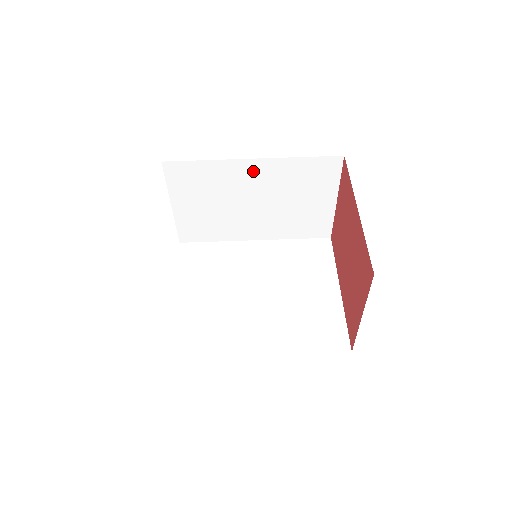
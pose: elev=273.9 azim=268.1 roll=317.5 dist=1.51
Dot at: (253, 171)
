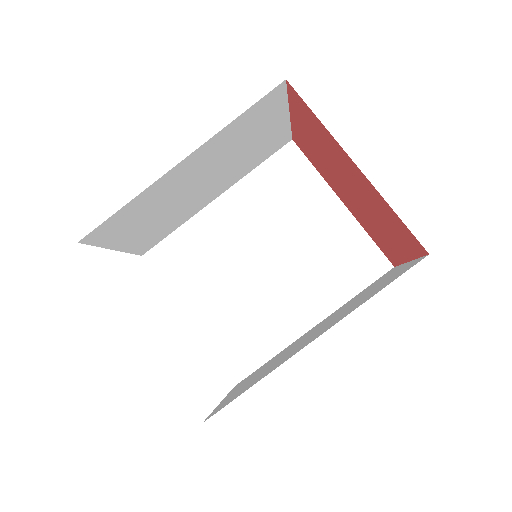
Dot at: (186, 168)
